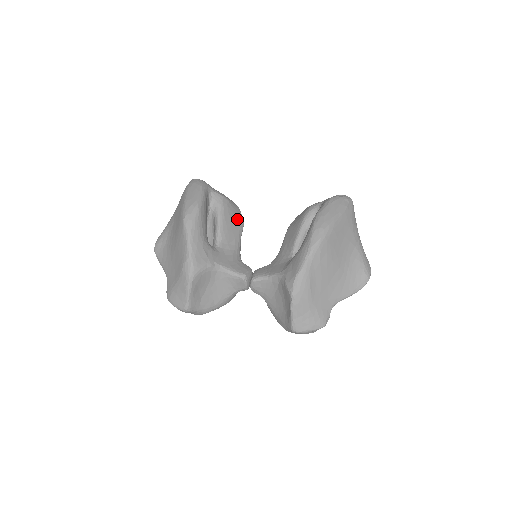
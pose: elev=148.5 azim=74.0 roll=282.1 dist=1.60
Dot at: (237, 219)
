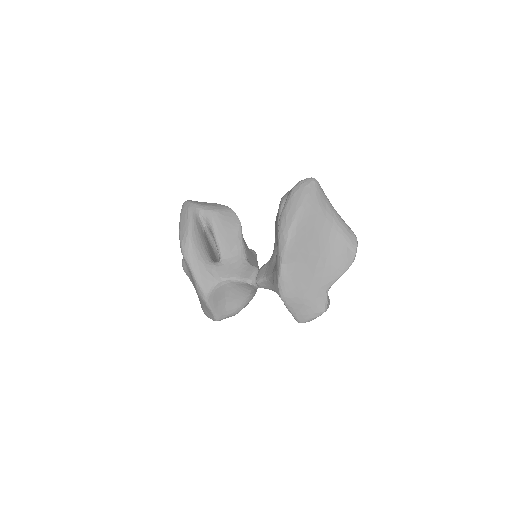
Dot at: (232, 224)
